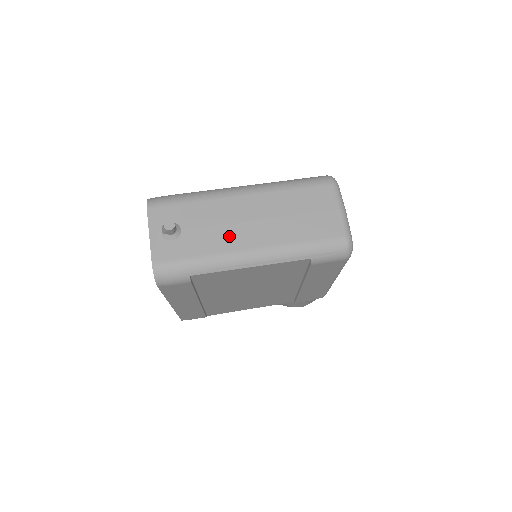
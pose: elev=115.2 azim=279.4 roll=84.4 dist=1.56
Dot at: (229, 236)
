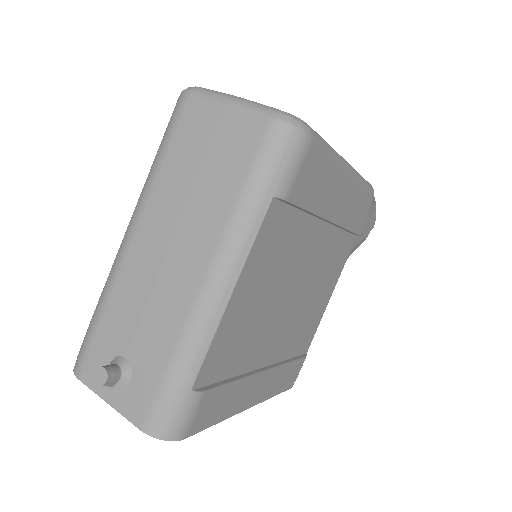
Dot at: (169, 299)
